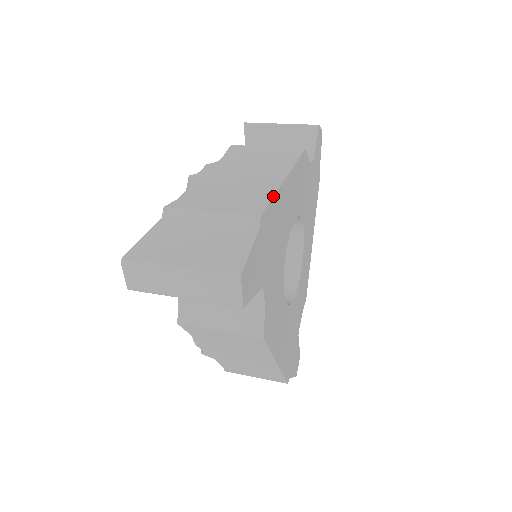
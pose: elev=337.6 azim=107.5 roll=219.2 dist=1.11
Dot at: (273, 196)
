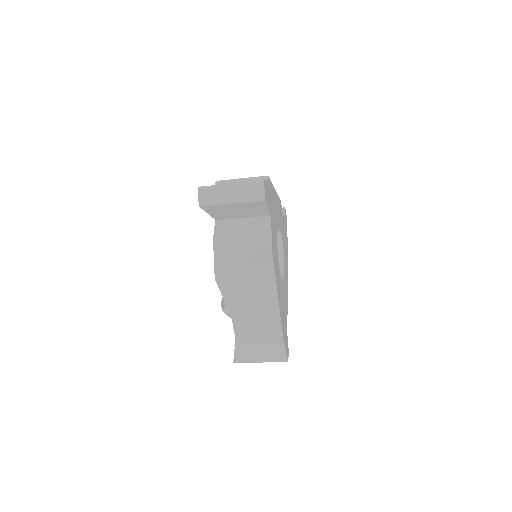
Dot at: (271, 182)
